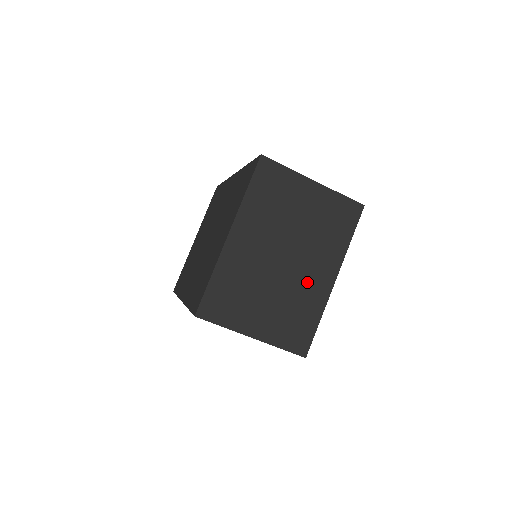
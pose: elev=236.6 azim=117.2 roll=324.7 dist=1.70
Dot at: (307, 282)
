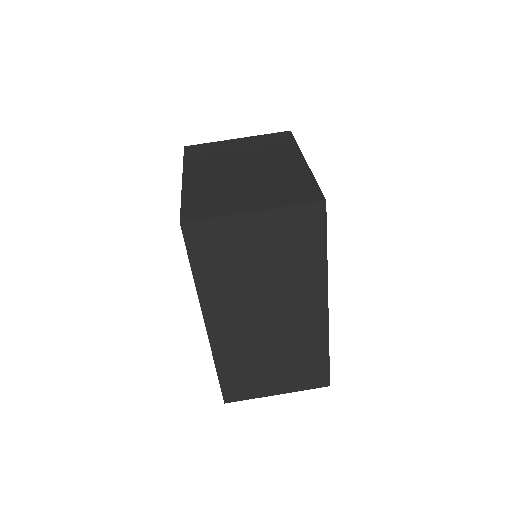
Dot at: (279, 170)
